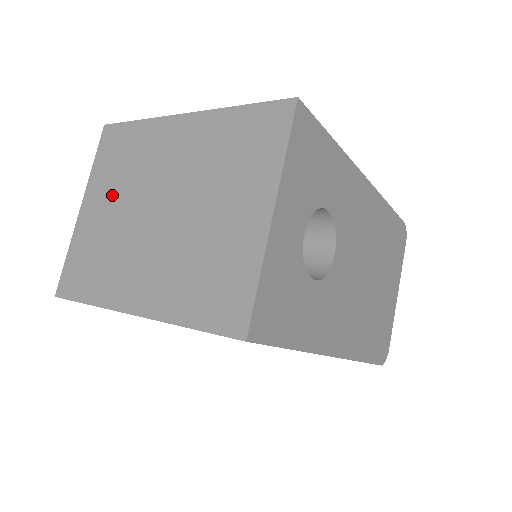
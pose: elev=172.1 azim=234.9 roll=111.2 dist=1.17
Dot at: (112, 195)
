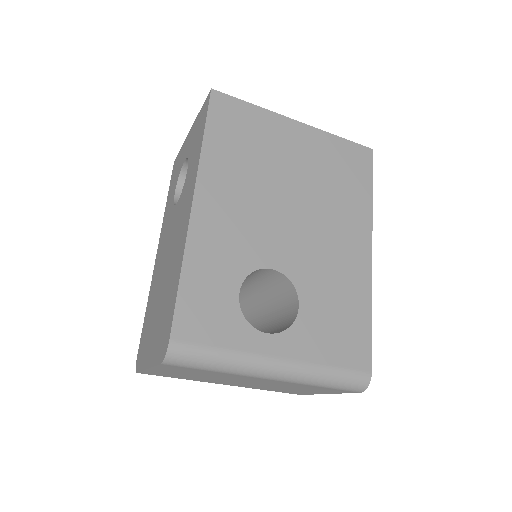
Dot at: occluded
